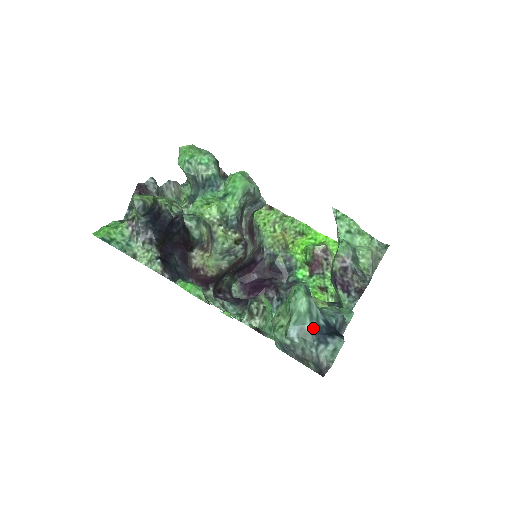
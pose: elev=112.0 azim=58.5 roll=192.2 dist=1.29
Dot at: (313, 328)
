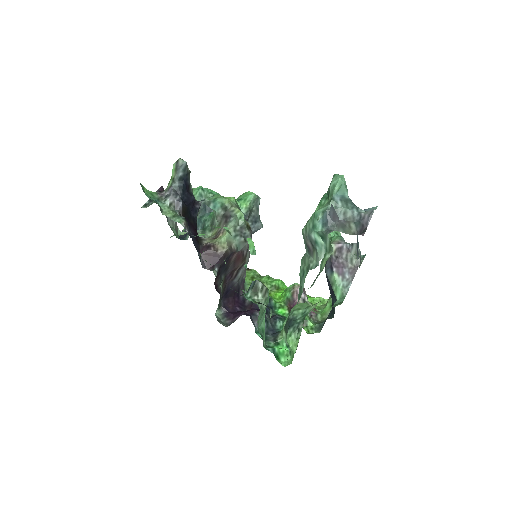
Dot at: (351, 200)
